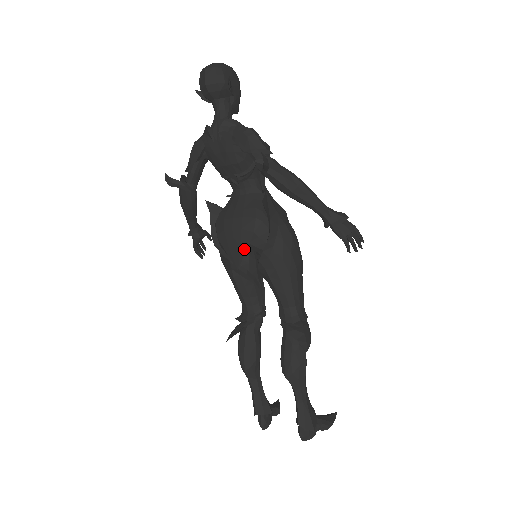
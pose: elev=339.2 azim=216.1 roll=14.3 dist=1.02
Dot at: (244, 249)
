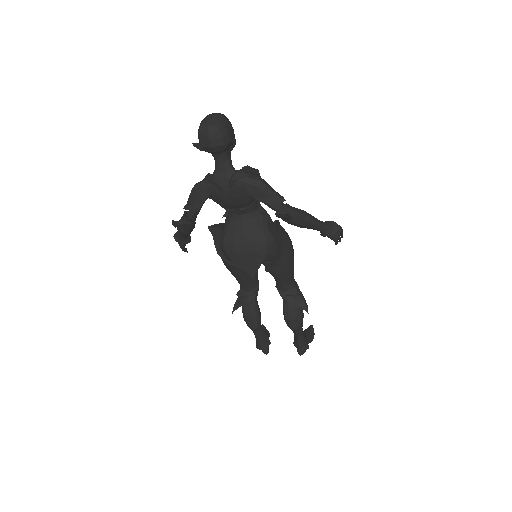
Dot at: (259, 265)
